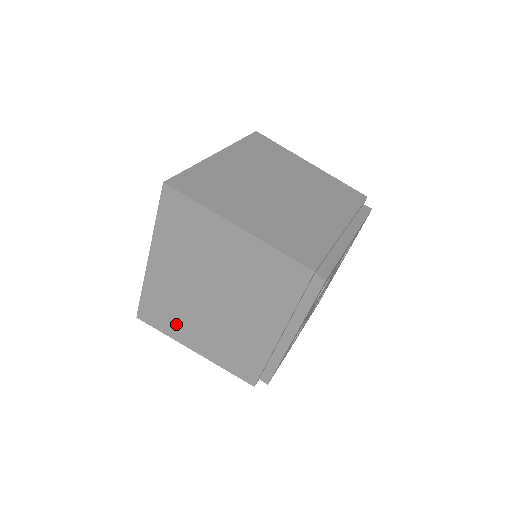
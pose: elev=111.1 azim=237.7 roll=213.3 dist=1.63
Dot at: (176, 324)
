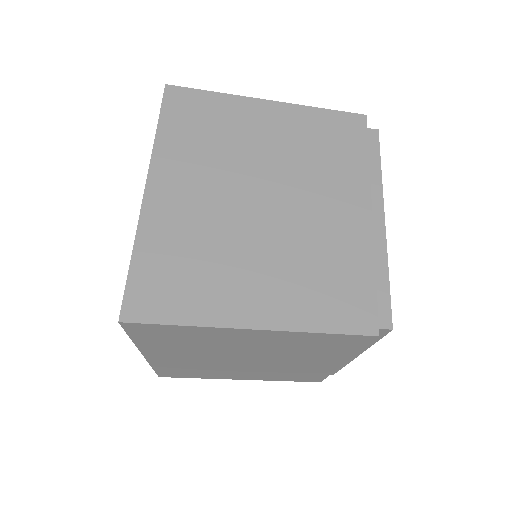
Dot at: (209, 374)
